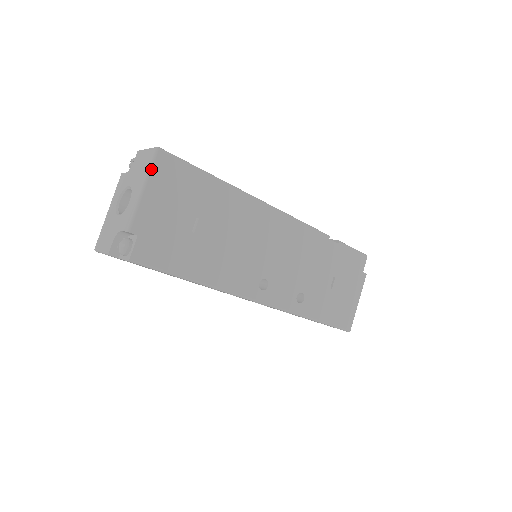
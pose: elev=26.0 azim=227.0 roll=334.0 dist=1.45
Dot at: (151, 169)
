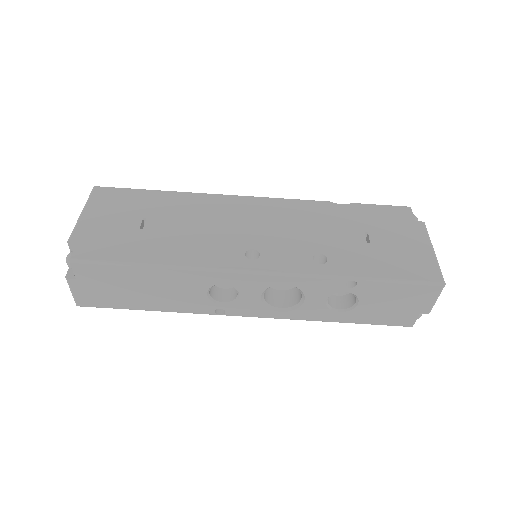
Dot at: (89, 199)
